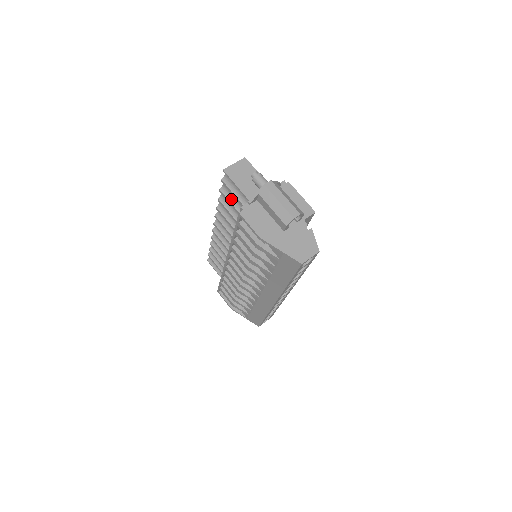
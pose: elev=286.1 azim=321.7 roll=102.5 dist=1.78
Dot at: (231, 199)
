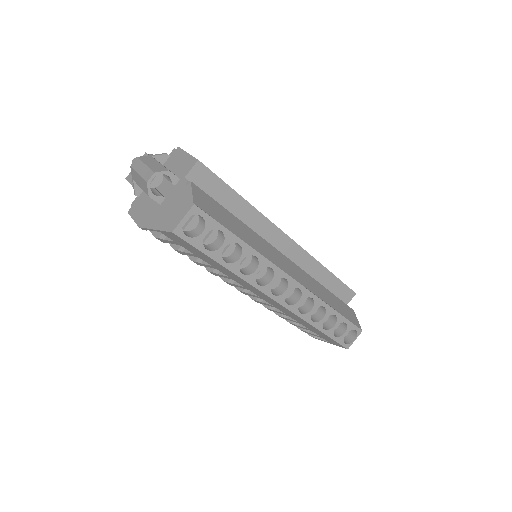
Dot at: occluded
